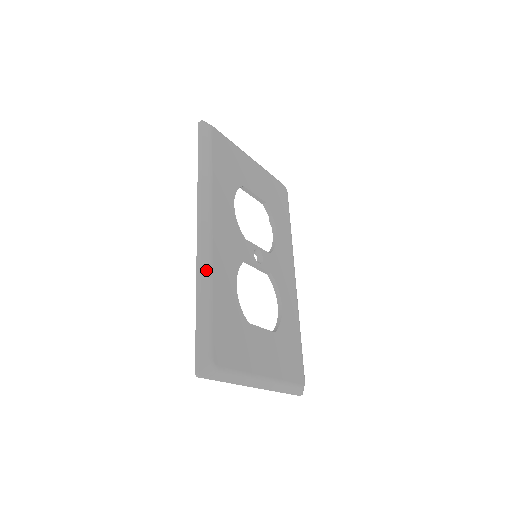
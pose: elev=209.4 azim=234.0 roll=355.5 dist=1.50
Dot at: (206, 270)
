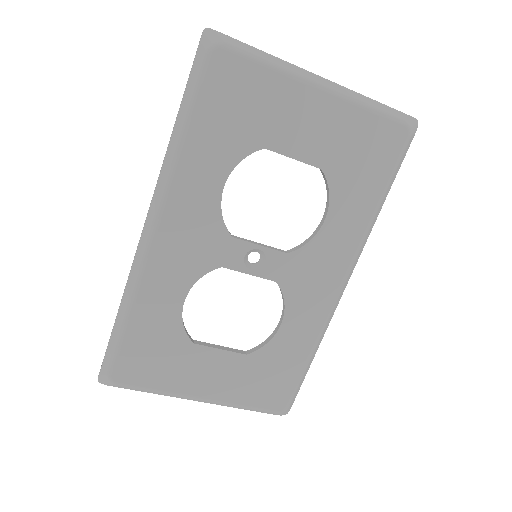
Dot at: (132, 281)
